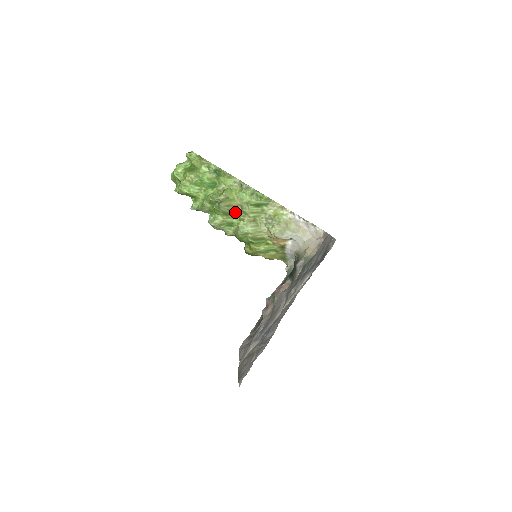
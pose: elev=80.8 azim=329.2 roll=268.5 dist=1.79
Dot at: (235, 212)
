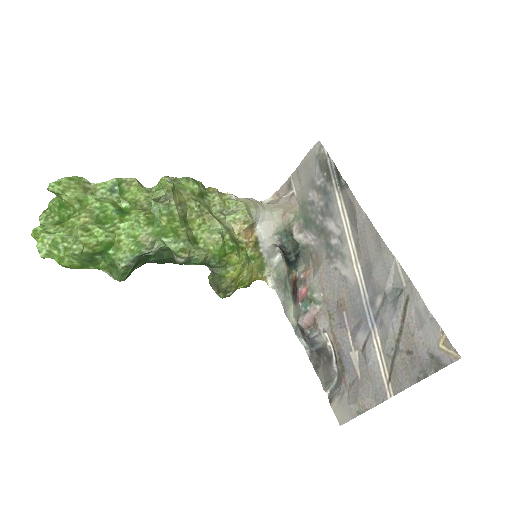
Dot at: (188, 216)
